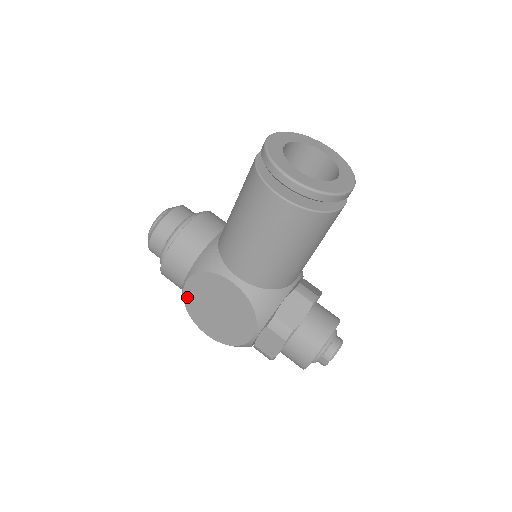
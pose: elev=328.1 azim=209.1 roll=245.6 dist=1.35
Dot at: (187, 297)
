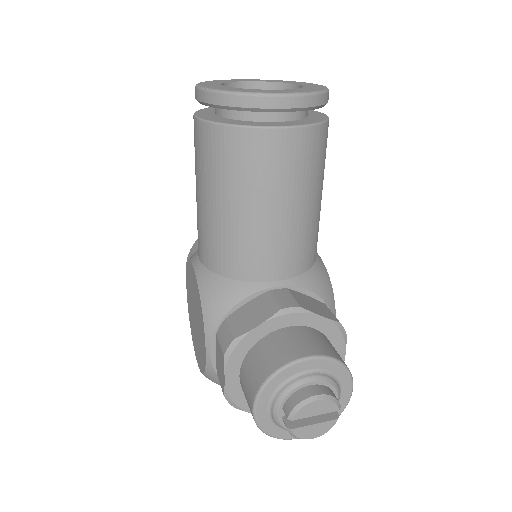
Dot at: (189, 307)
